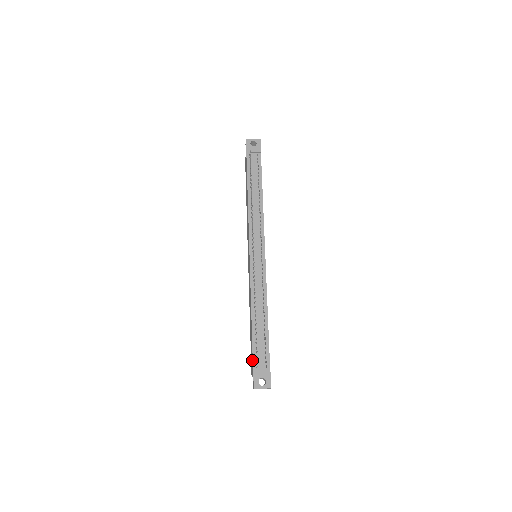
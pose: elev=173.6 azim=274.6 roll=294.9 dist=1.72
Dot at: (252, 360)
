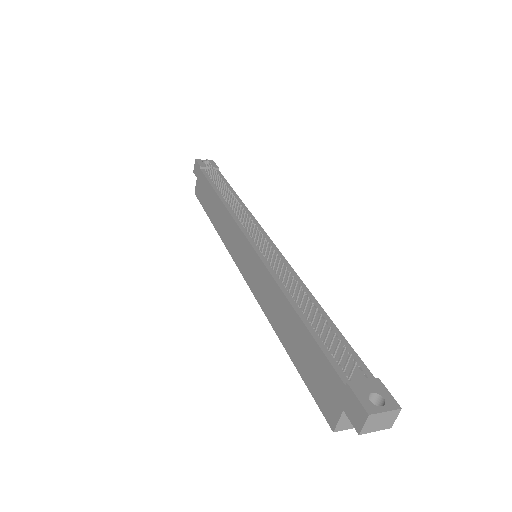
Dot at: (330, 373)
